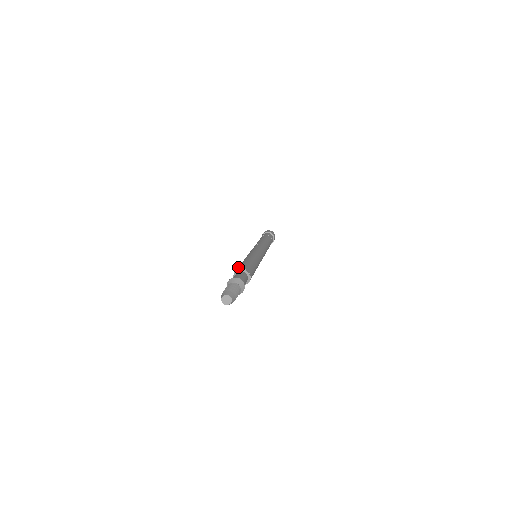
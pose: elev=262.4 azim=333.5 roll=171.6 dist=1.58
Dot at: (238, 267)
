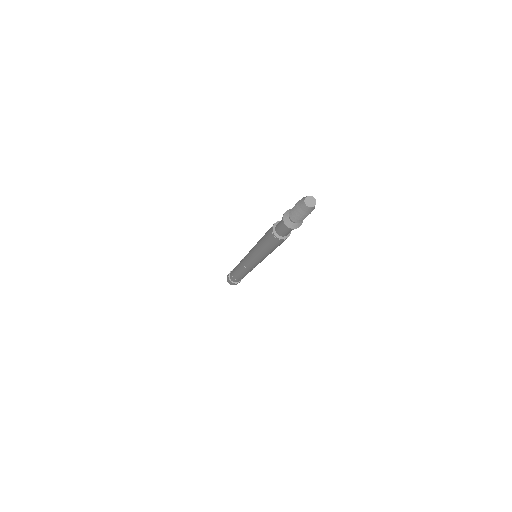
Dot at: occluded
